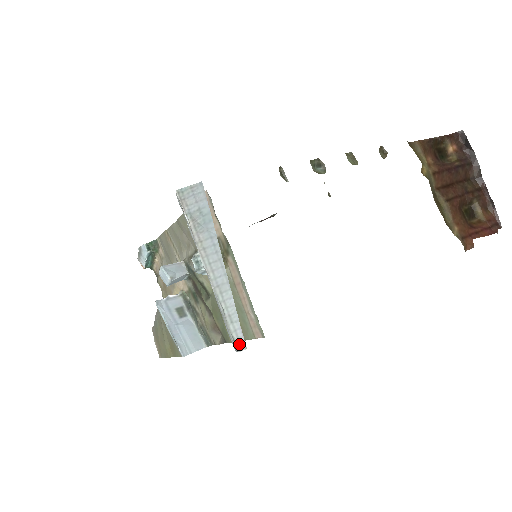
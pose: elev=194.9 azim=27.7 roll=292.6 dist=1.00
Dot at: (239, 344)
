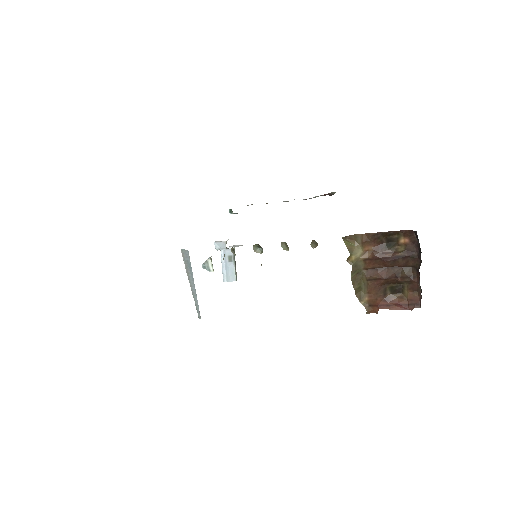
Dot at: (199, 316)
